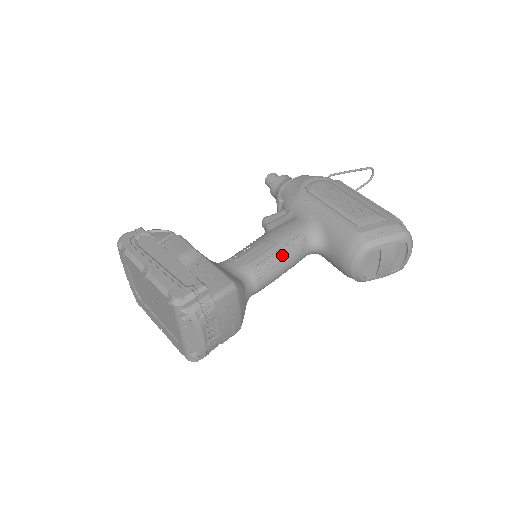
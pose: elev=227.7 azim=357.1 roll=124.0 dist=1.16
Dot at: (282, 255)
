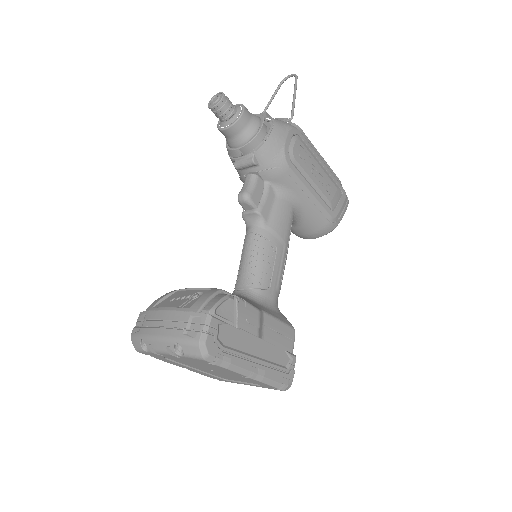
Dot at: occluded
